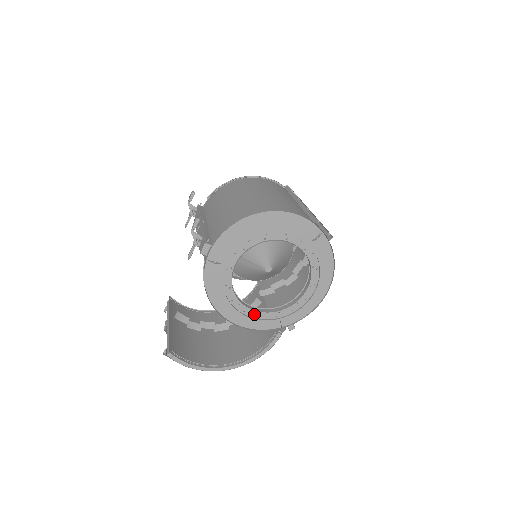
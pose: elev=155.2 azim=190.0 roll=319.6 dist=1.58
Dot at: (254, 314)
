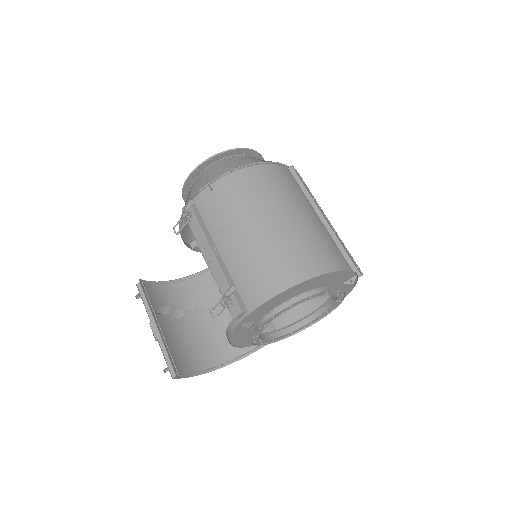
Dot at: (270, 341)
